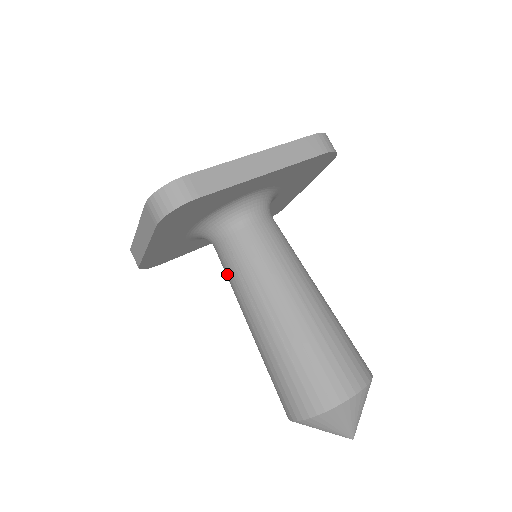
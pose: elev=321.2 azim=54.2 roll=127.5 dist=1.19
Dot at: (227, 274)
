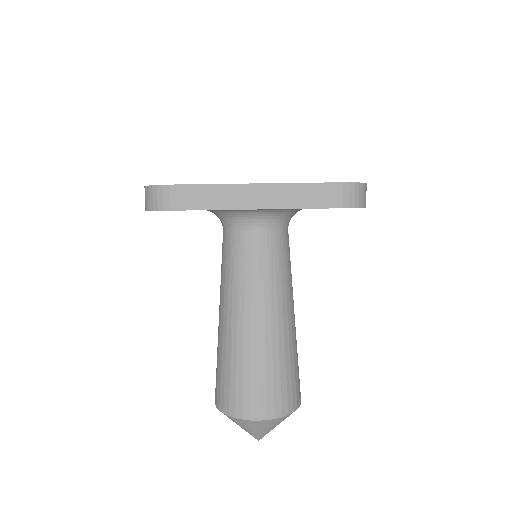
Dot at: occluded
